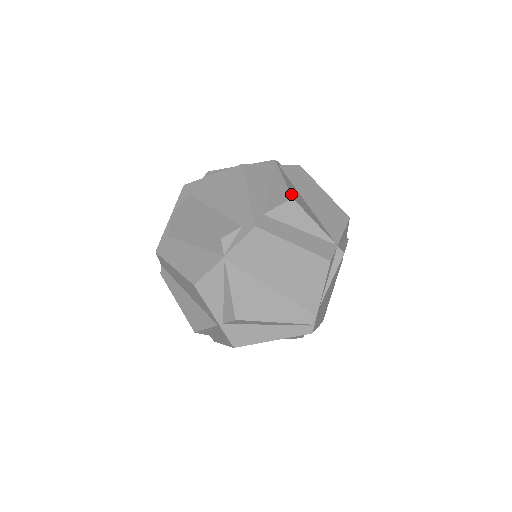
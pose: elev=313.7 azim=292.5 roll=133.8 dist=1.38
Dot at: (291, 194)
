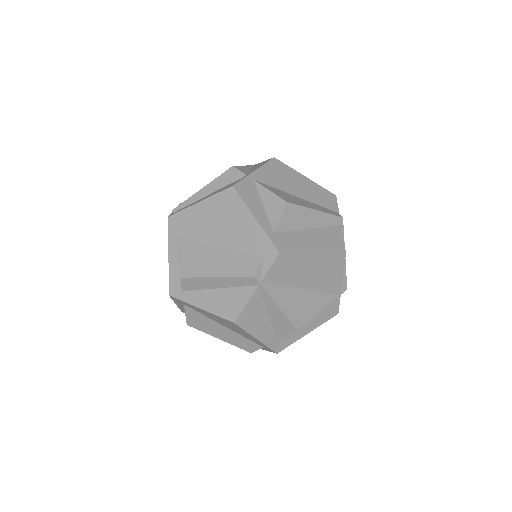
Dot at: (294, 325)
